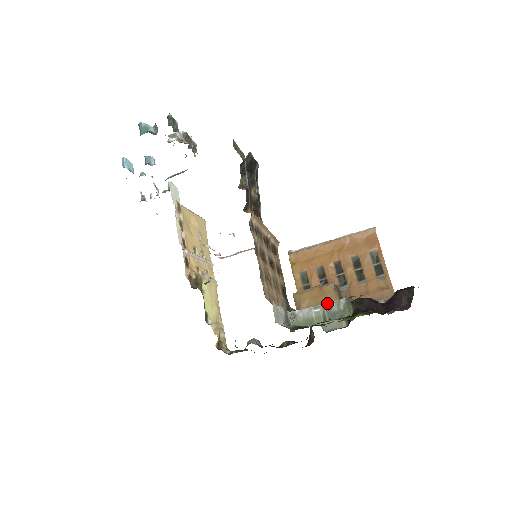
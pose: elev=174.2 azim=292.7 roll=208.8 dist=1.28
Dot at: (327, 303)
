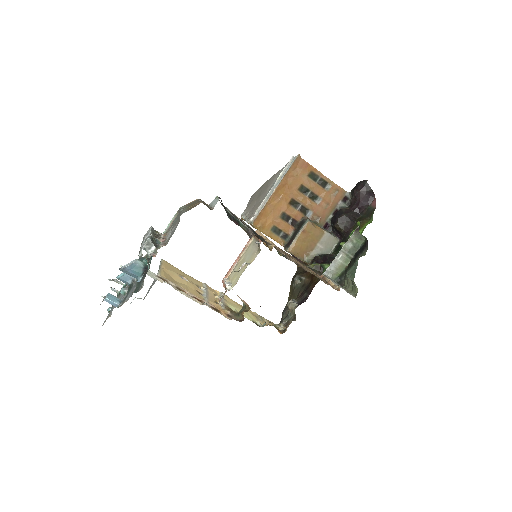
Dot at: (343, 247)
